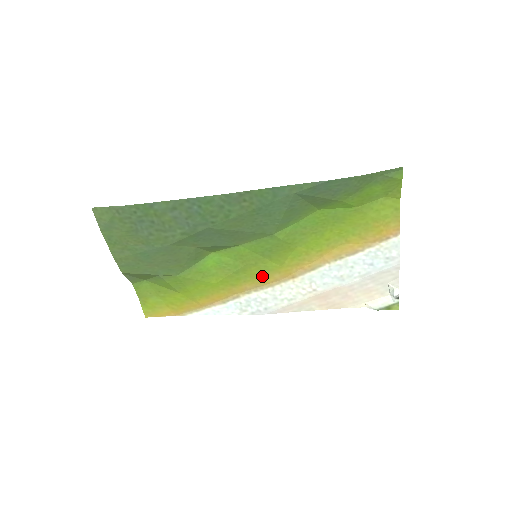
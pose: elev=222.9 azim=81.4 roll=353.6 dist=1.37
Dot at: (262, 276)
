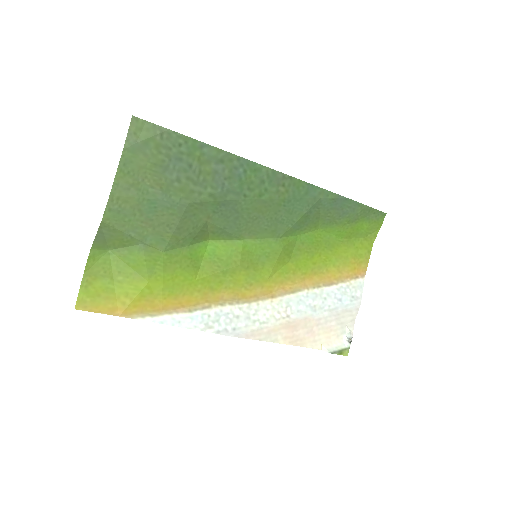
Dot at: (245, 286)
